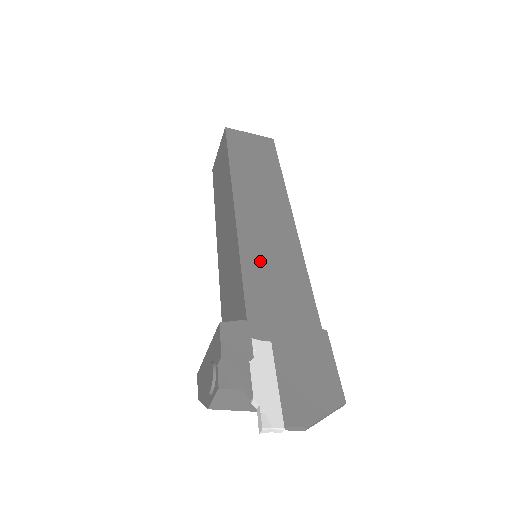
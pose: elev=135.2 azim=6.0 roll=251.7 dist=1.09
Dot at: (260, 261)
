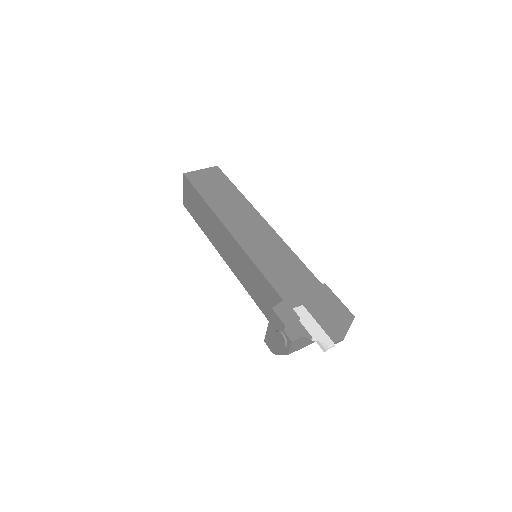
Dot at: (267, 261)
